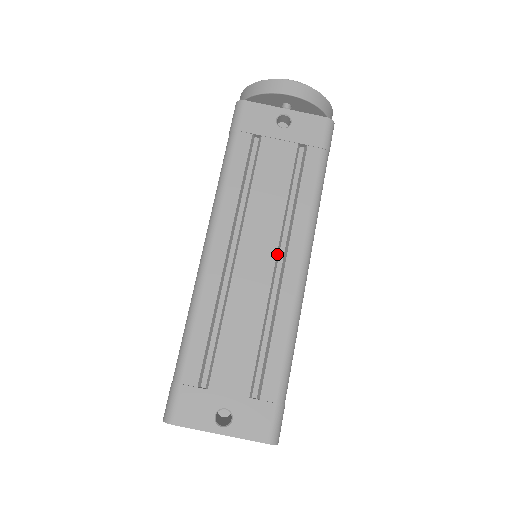
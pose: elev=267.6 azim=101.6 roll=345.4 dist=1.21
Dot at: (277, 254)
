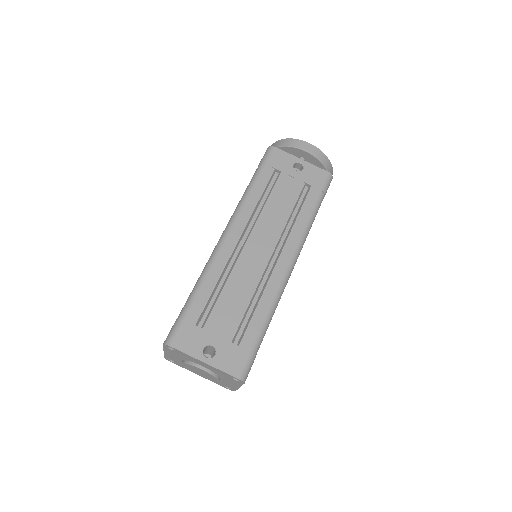
Dot at: (274, 250)
